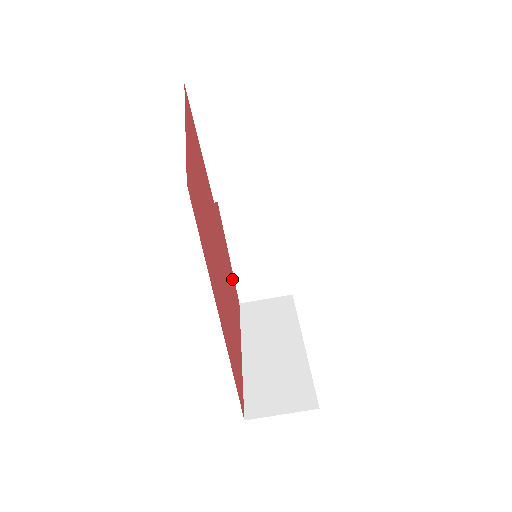
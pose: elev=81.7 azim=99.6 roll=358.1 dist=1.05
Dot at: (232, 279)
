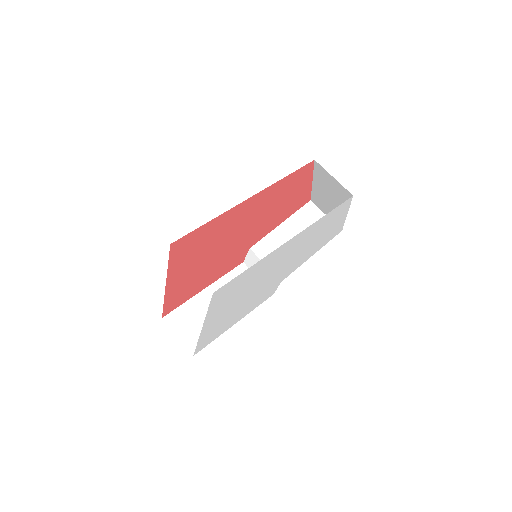
Dot at: (192, 291)
